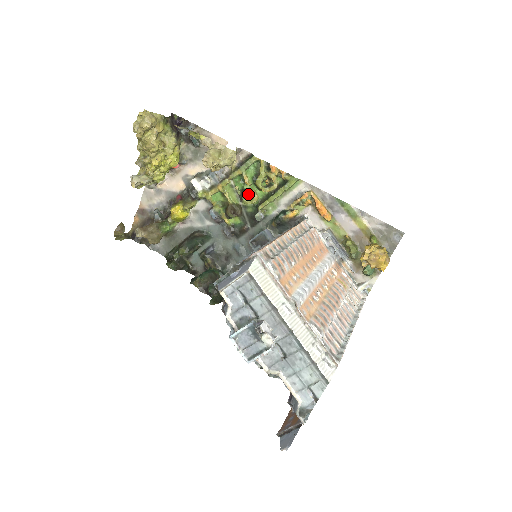
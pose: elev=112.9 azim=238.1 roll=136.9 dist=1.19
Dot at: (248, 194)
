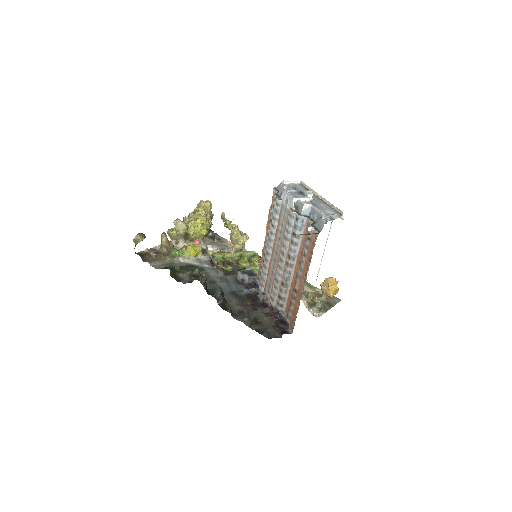
Dot at: (244, 260)
